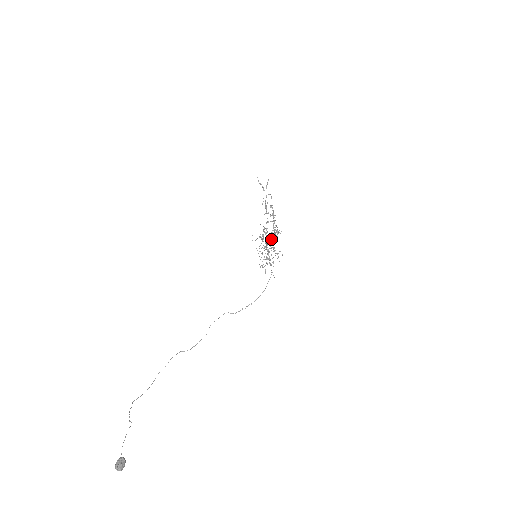
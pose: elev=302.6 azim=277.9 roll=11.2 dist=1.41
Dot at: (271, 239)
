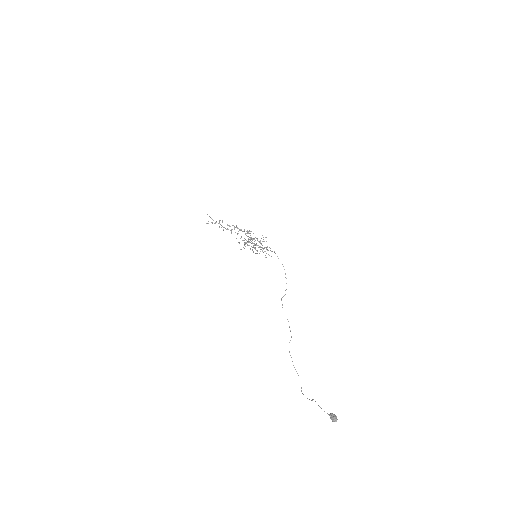
Dot at: occluded
